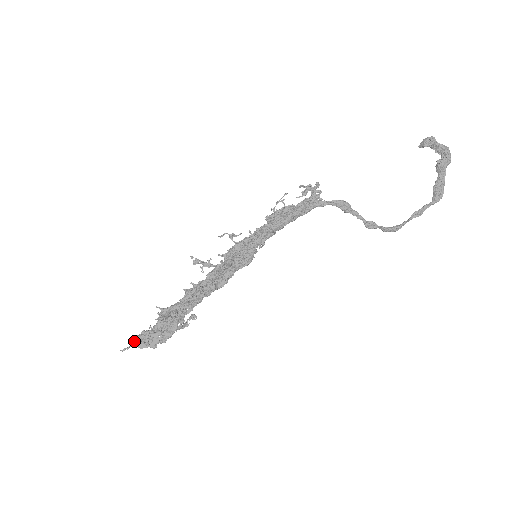
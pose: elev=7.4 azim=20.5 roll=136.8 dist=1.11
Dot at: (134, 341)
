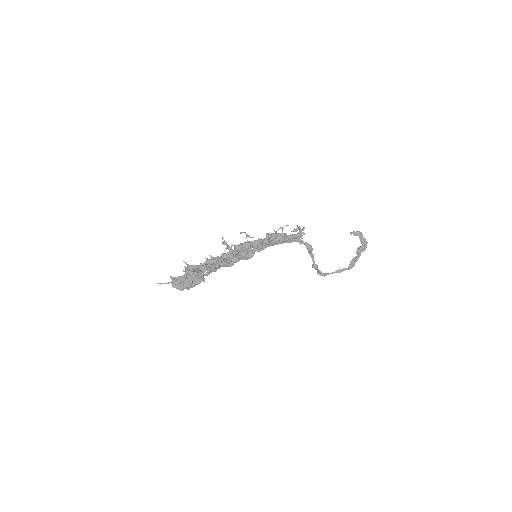
Dot at: (172, 280)
